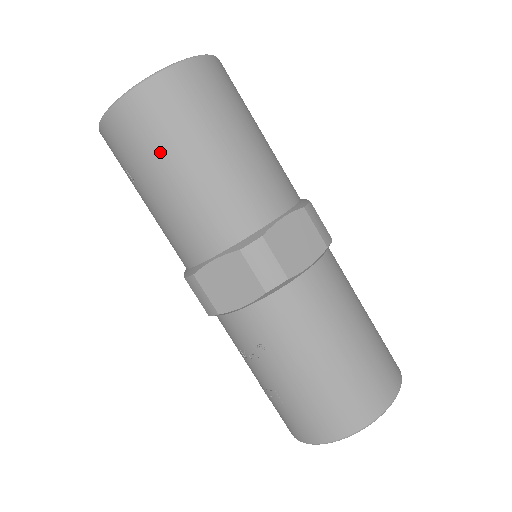
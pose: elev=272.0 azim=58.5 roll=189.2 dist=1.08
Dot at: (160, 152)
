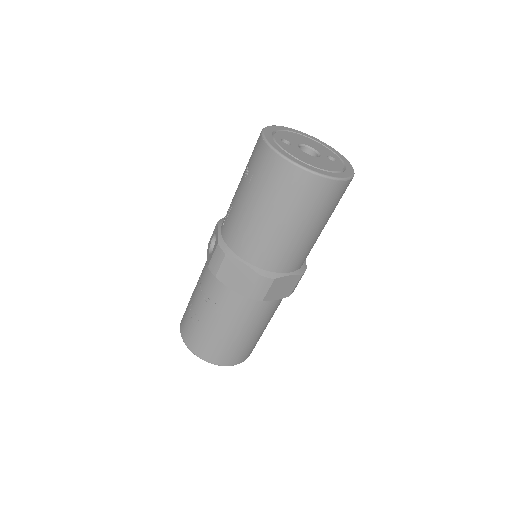
Dot at: (280, 204)
